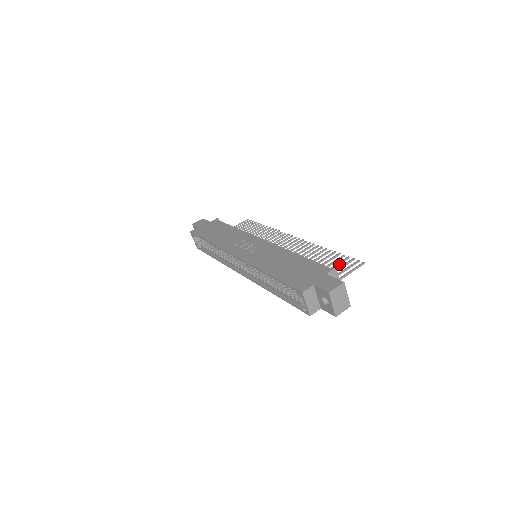
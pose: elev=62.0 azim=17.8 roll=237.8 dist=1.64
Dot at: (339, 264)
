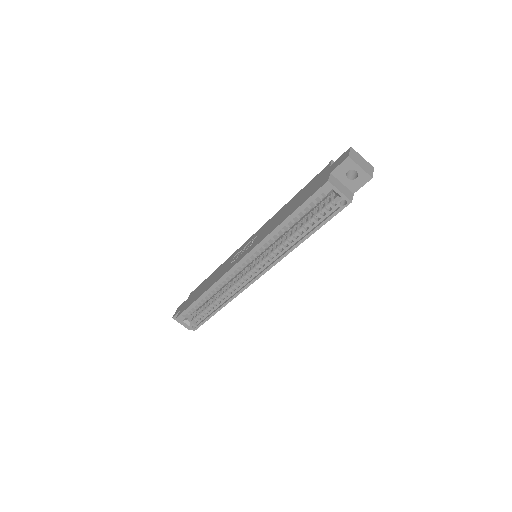
Dot at: occluded
